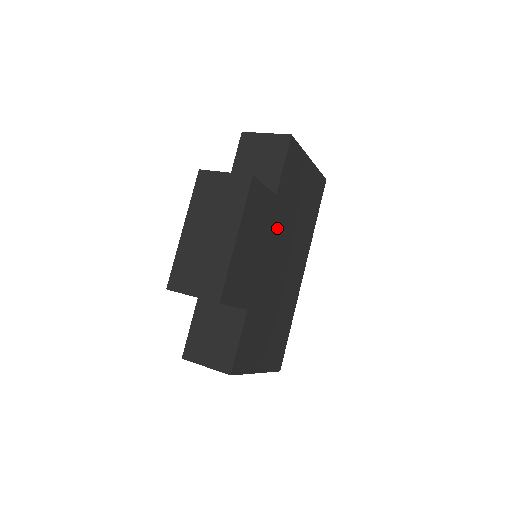
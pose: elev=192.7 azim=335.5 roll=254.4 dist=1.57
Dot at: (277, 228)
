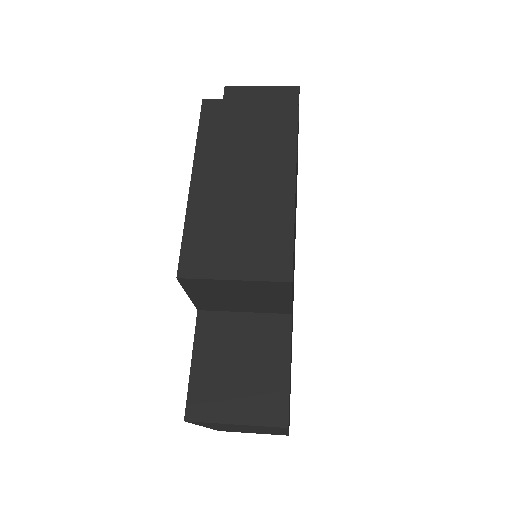
Dot at: occluded
